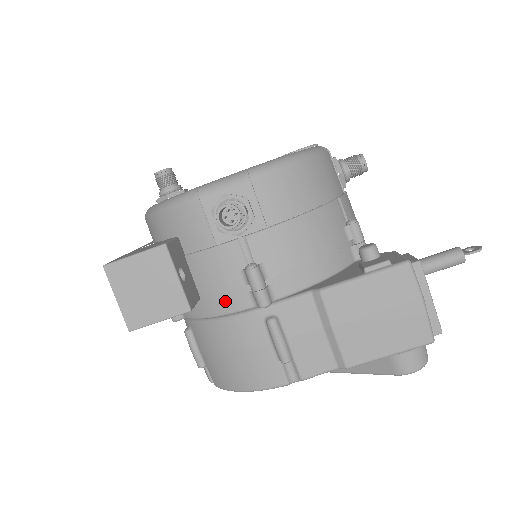
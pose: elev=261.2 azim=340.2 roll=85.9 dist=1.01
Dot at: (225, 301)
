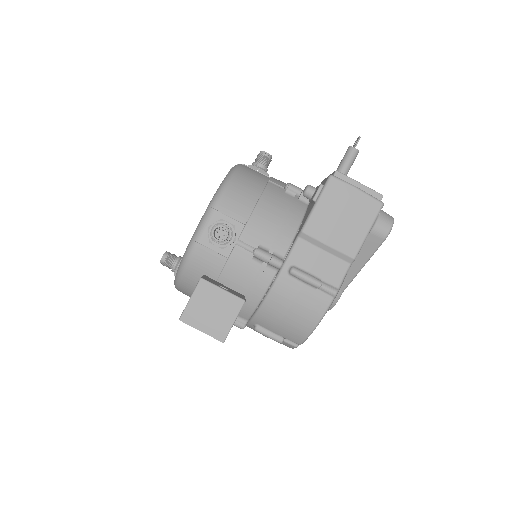
Dot at: (259, 284)
